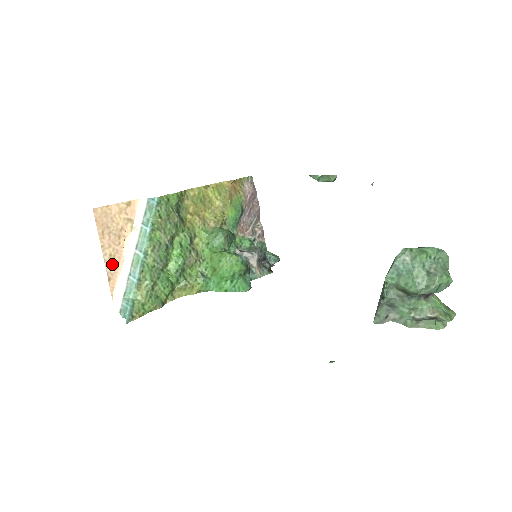
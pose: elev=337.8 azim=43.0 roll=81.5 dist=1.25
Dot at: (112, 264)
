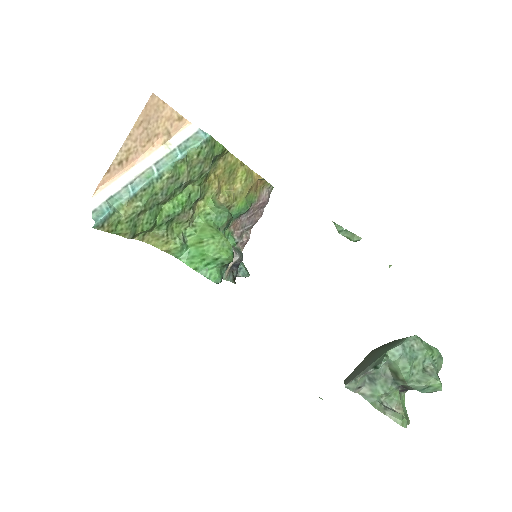
Dot at: (123, 159)
